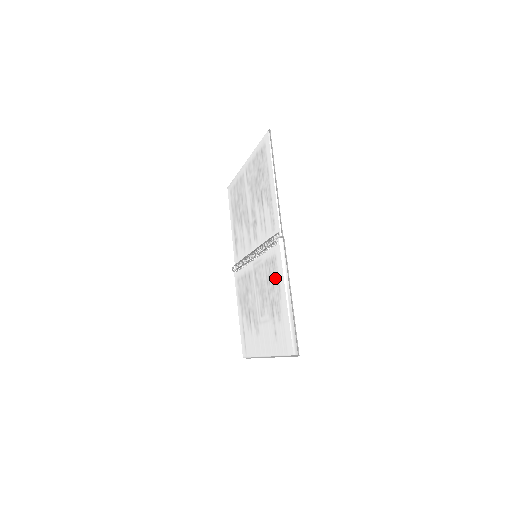
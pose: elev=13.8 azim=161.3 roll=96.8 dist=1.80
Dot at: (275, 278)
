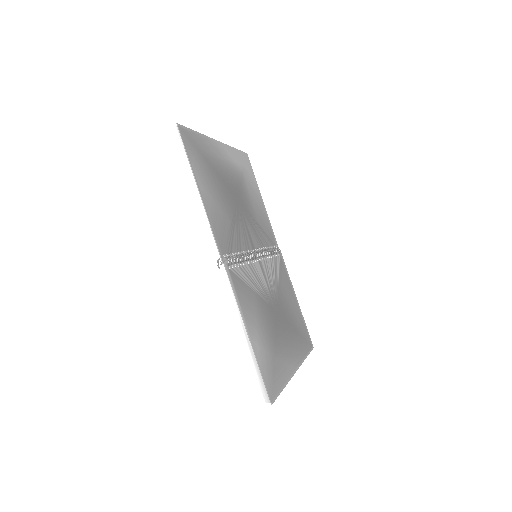
Dot at: occluded
